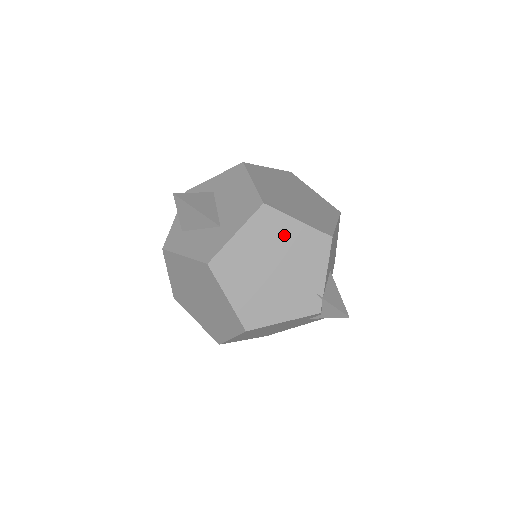
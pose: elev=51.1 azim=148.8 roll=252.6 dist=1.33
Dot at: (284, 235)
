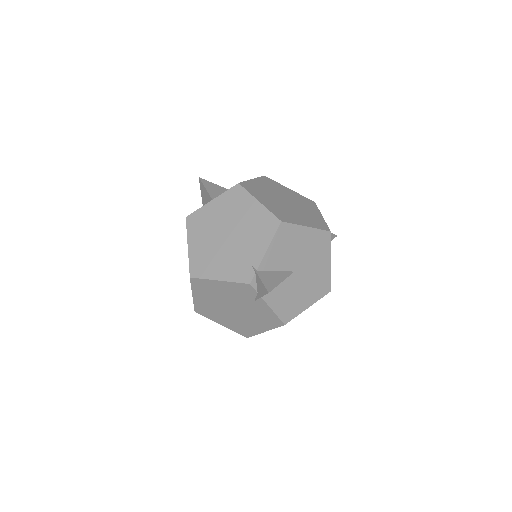
Dot at: (244, 210)
